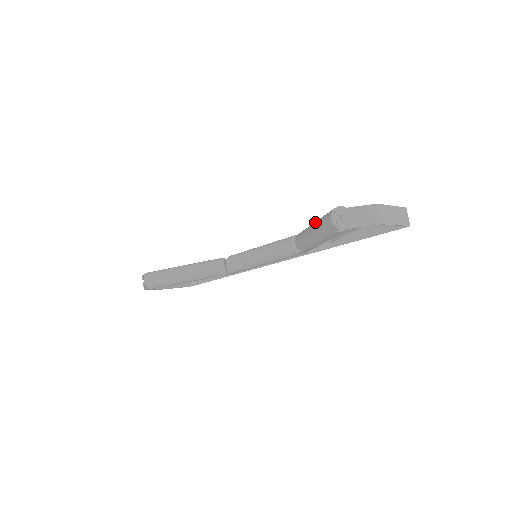
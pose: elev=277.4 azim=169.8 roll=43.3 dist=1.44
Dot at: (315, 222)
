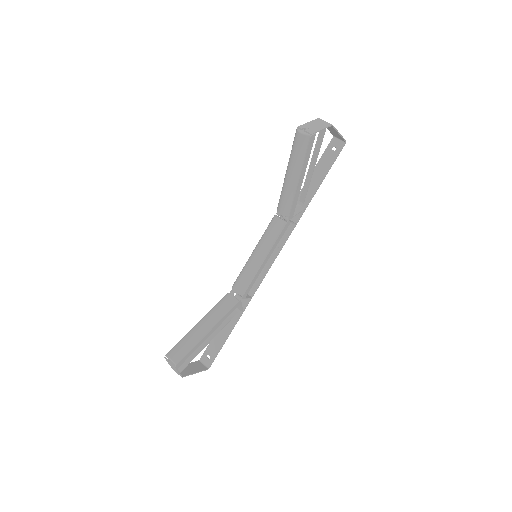
Dot at: (287, 166)
